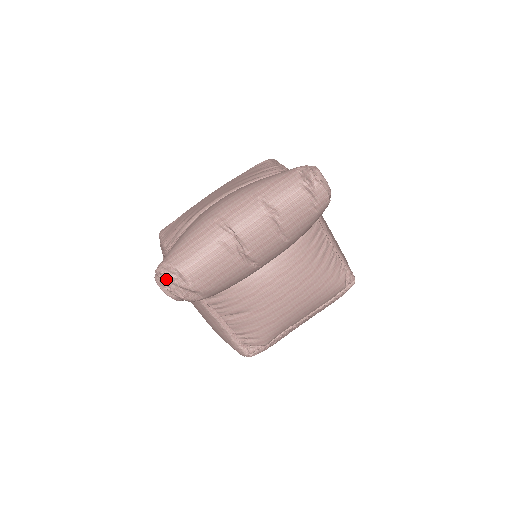
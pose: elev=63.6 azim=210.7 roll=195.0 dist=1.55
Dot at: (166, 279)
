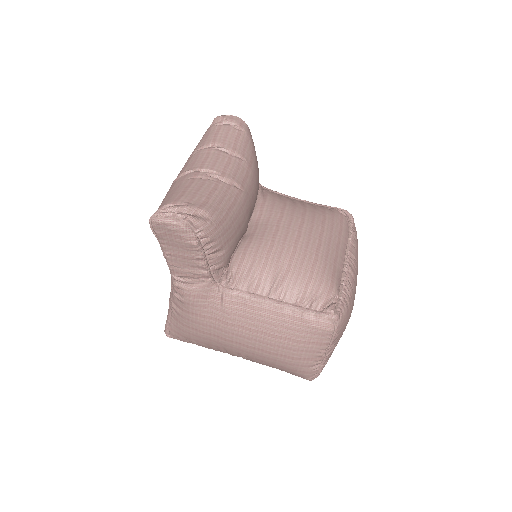
Dot at: (161, 210)
